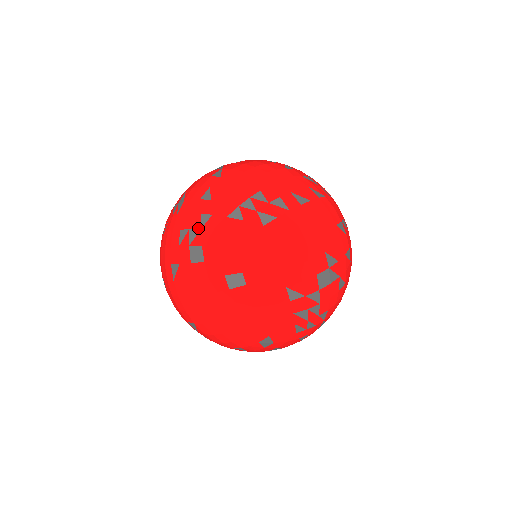
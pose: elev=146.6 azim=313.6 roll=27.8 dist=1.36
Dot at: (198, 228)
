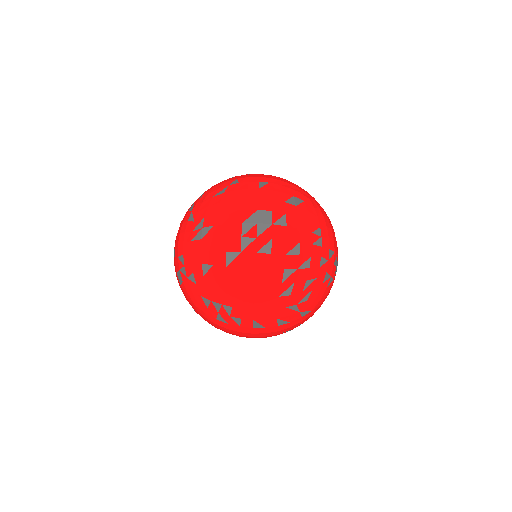
Dot at: (187, 275)
